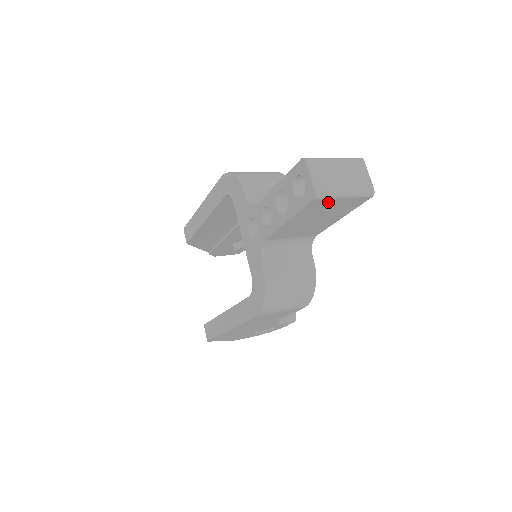
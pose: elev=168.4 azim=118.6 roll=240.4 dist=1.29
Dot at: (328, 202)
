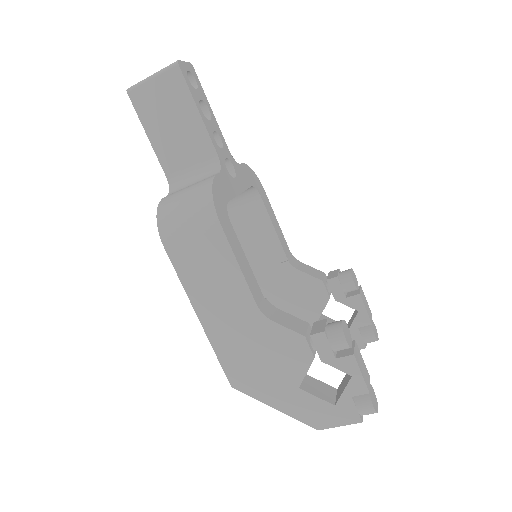
Dot at: (146, 92)
